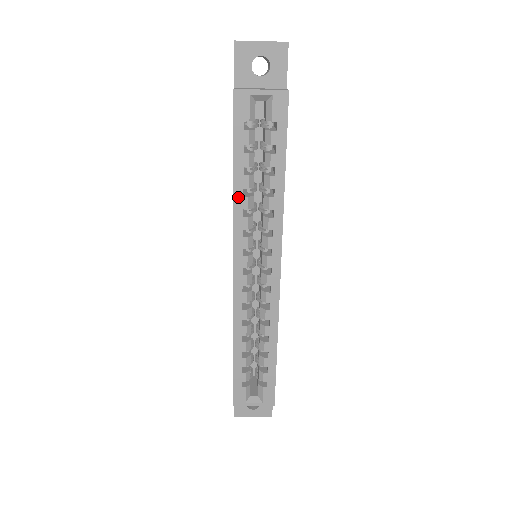
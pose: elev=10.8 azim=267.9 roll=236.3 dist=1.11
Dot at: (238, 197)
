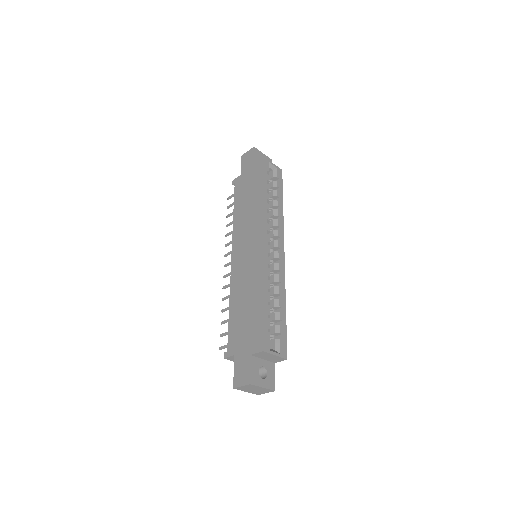
Dot at: (265, 202)
